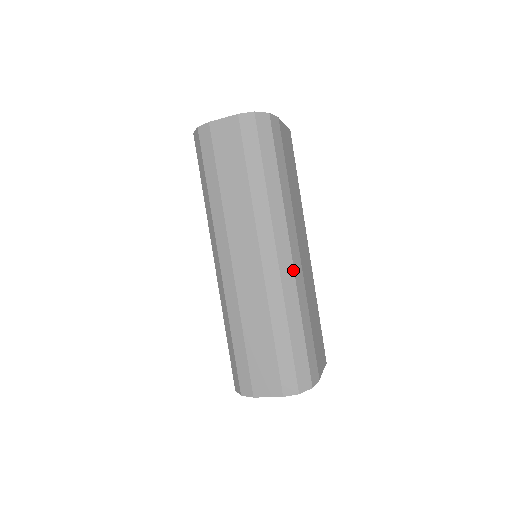
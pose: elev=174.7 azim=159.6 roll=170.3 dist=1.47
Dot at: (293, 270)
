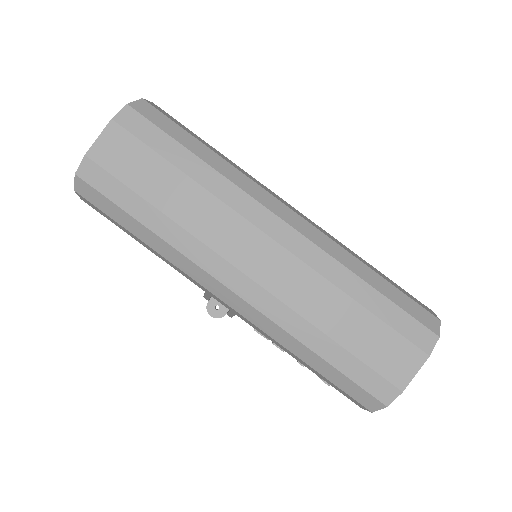
Dot at: (310, 225)
